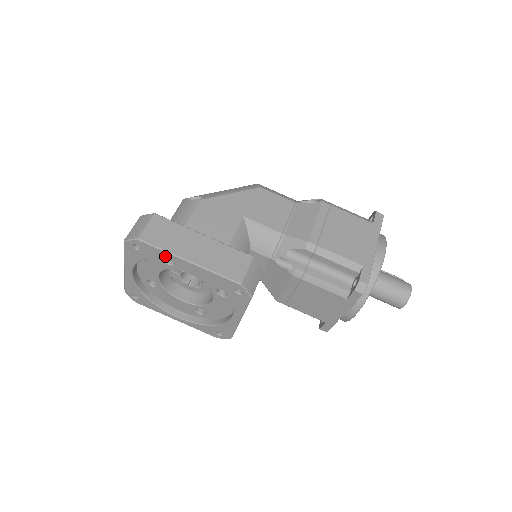
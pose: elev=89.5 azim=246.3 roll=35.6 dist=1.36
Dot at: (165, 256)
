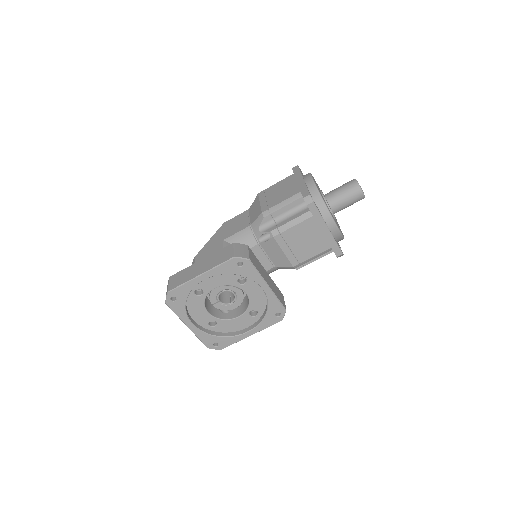
Dot at: (189, 287)
